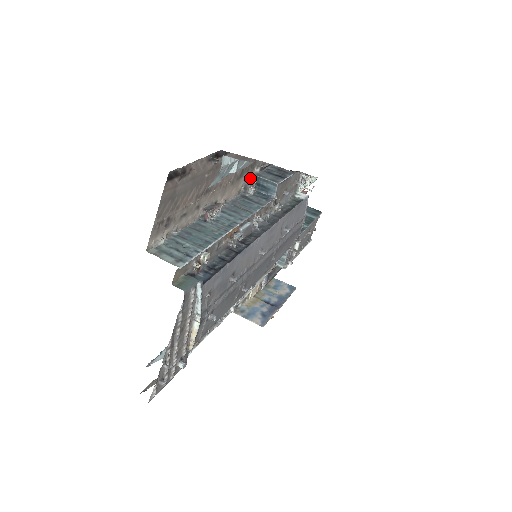
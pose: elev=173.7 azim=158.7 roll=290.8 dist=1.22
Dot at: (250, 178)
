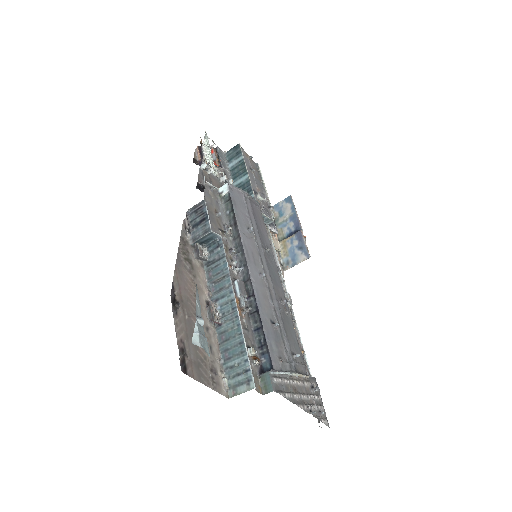
Dot at: (194, 249)
